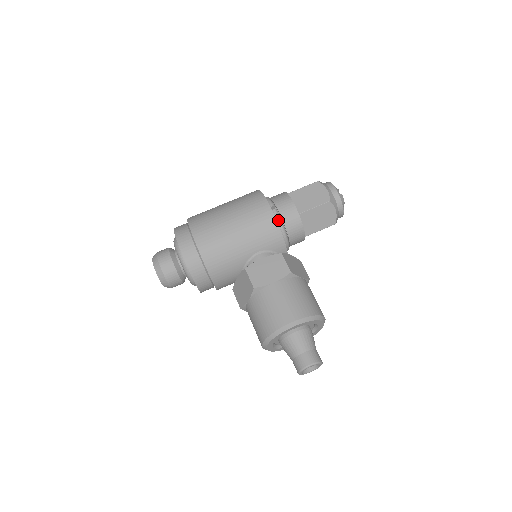
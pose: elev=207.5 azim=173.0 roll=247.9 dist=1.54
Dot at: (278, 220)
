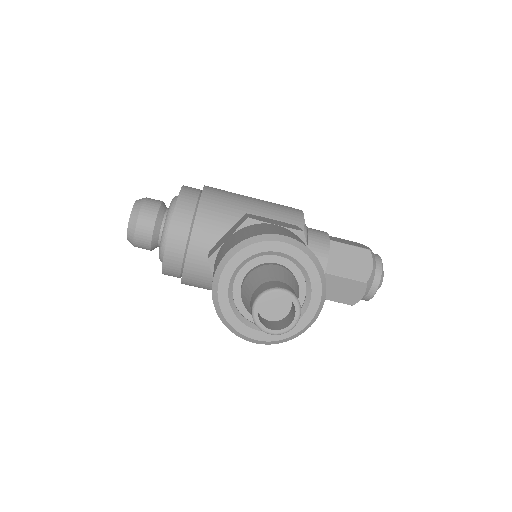
Dot at: (304, 228)
